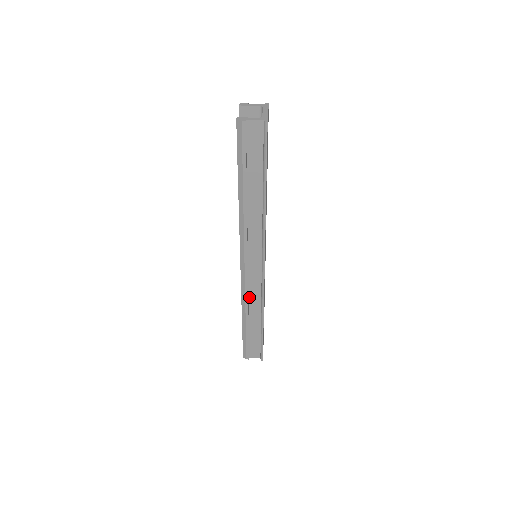
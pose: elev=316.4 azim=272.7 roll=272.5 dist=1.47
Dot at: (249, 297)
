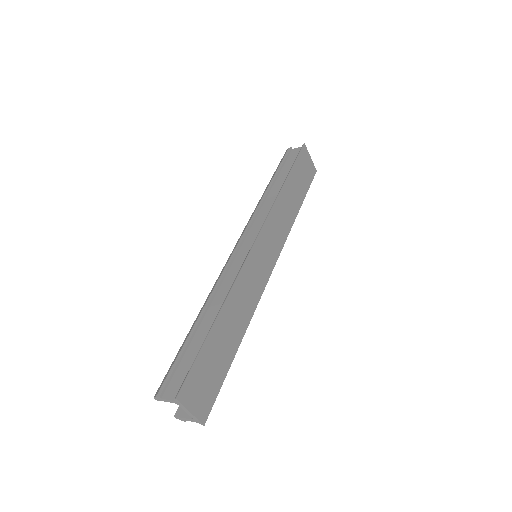
Dot at: (223, 283)
